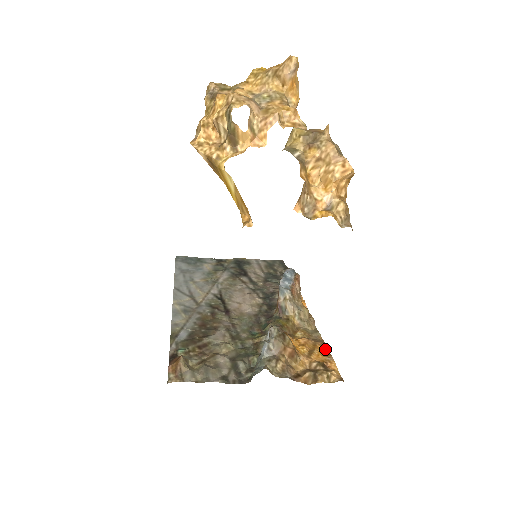
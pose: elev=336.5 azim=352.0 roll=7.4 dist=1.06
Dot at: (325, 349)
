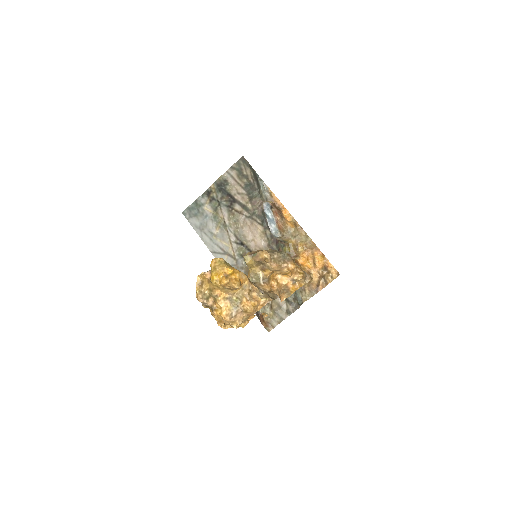
Dot at: (319, 253)
